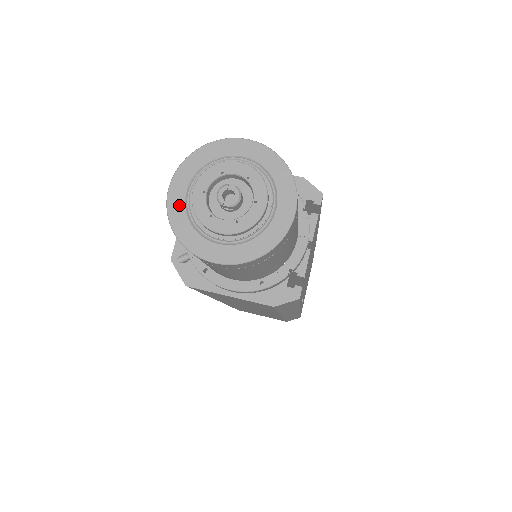
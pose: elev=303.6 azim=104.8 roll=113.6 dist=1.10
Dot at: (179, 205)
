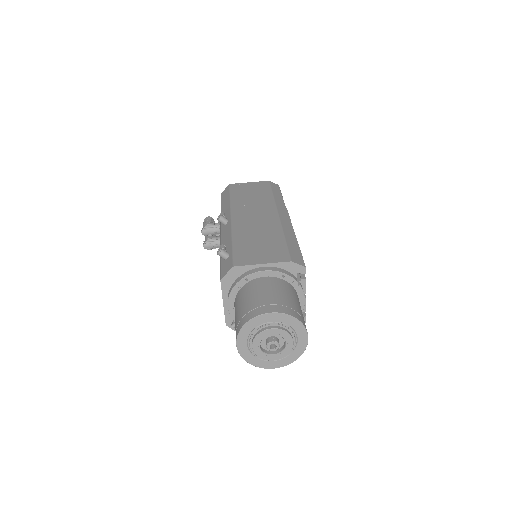
Dot at: (246, 351)
